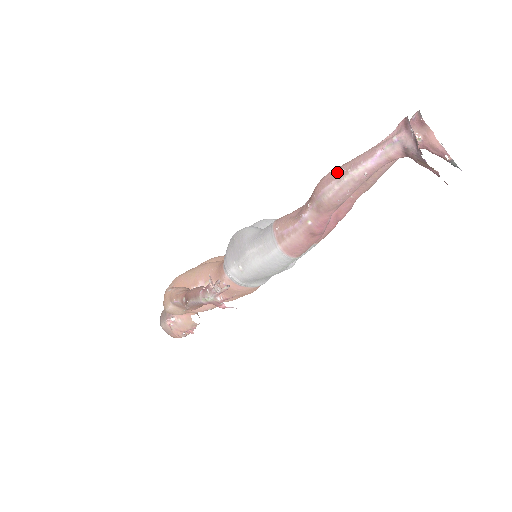
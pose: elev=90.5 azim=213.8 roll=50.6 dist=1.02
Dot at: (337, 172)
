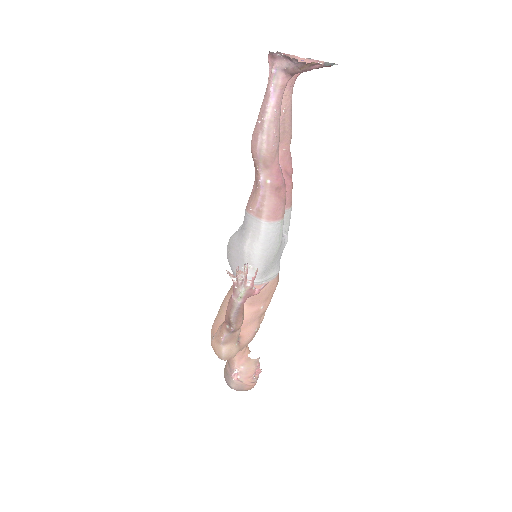
Dot at: (256, 128)
